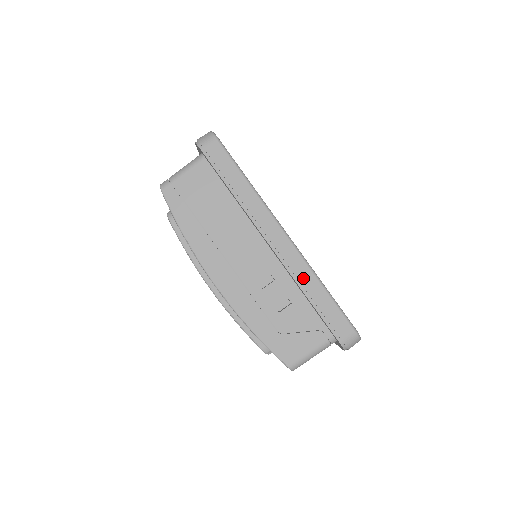
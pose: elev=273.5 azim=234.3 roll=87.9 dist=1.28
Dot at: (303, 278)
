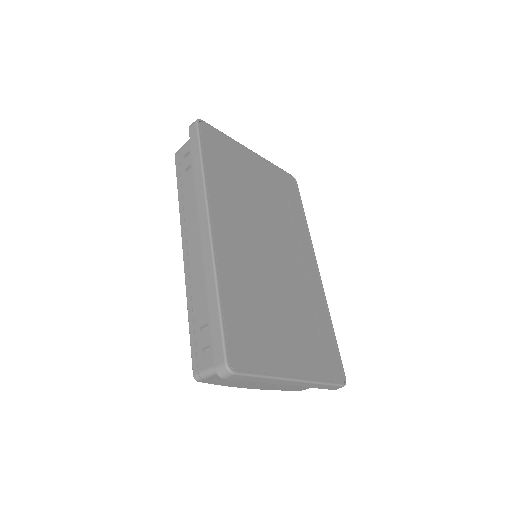
Dot at: (309, 386)
